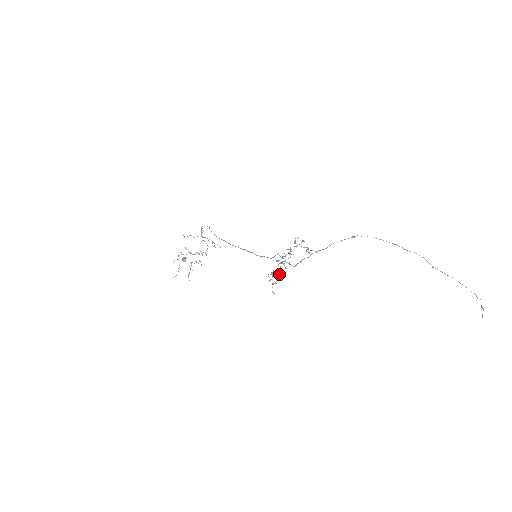
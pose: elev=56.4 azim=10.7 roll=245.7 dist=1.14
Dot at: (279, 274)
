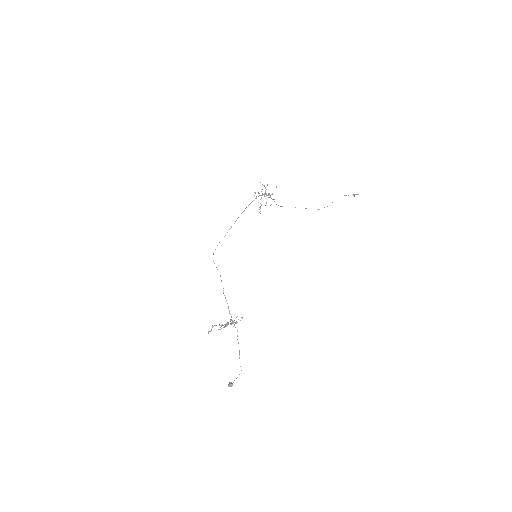
Dot at: (268, 195)
